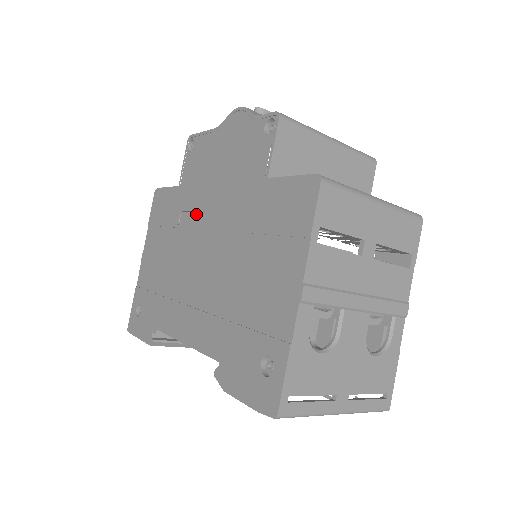
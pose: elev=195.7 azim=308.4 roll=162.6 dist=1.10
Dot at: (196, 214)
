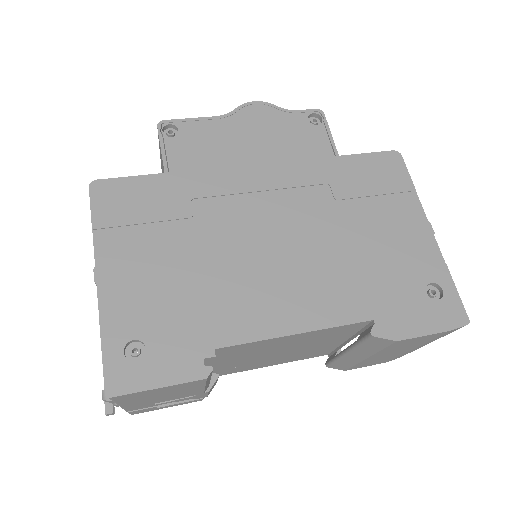
Dot at: (231, 197)
